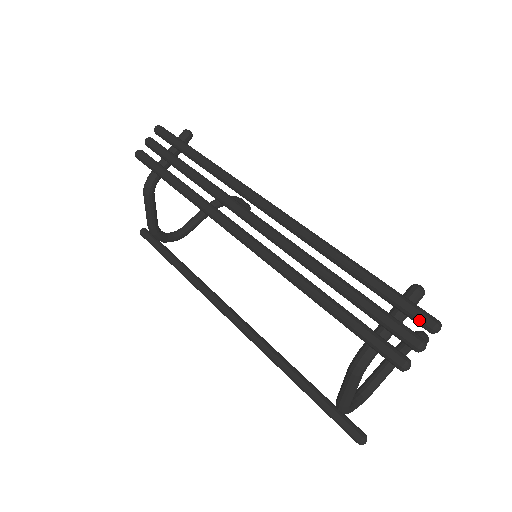
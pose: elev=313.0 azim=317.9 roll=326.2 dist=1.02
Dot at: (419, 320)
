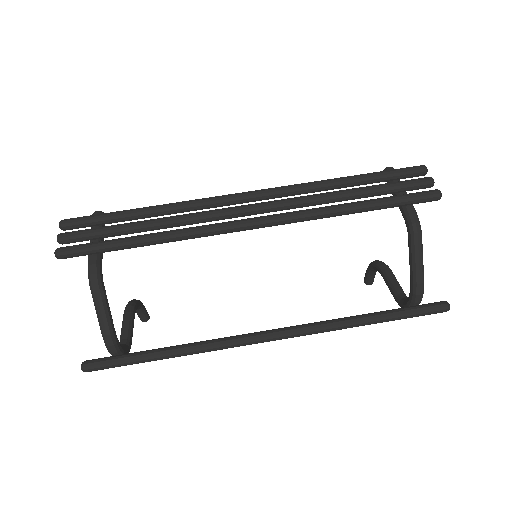
Dot at: (415, 170)
